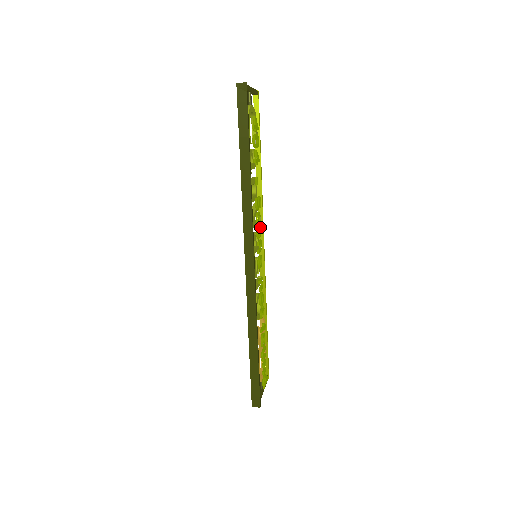
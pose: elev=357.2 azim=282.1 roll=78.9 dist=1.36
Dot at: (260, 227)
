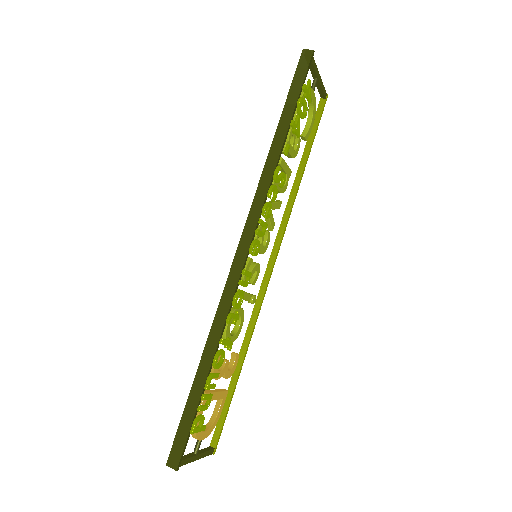
Dot at: (271, 207)
